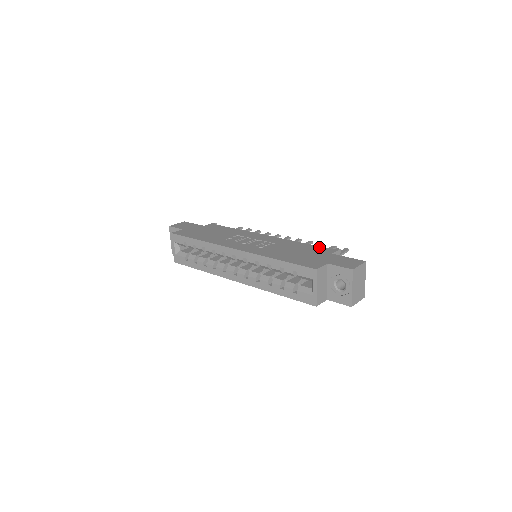
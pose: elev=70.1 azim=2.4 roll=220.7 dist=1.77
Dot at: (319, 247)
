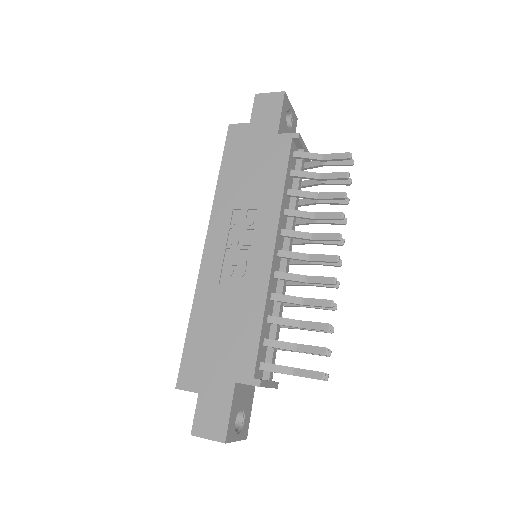
Dot at: (253, 353)
